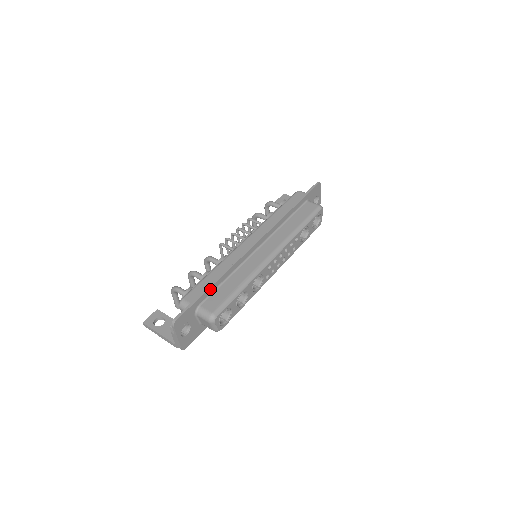
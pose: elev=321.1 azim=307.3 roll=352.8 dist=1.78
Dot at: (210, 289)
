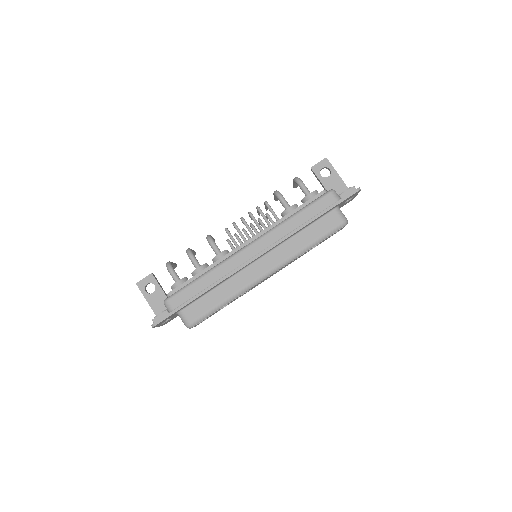
Dot at: (194, 300)
